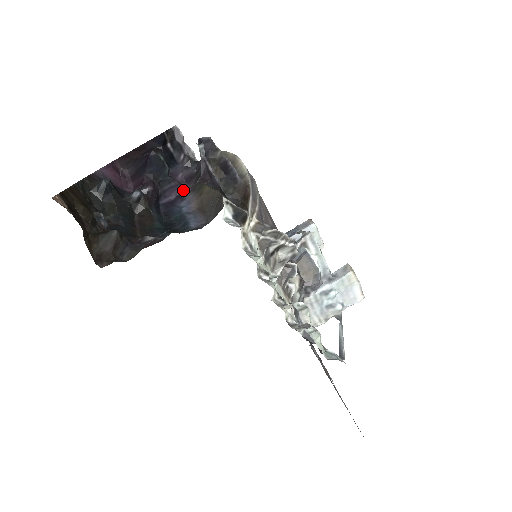
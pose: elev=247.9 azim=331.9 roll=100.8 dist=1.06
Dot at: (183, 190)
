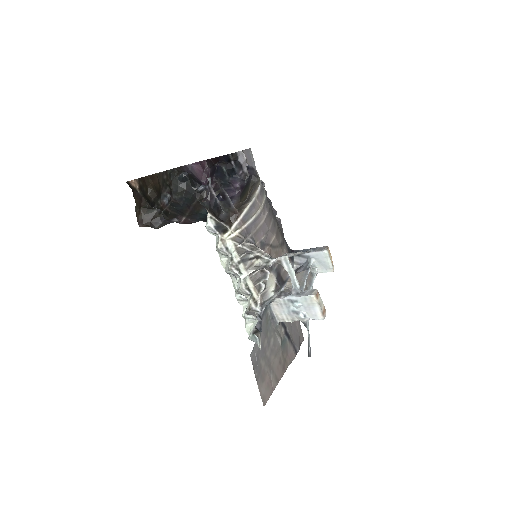
Dot at: (236, 194)
